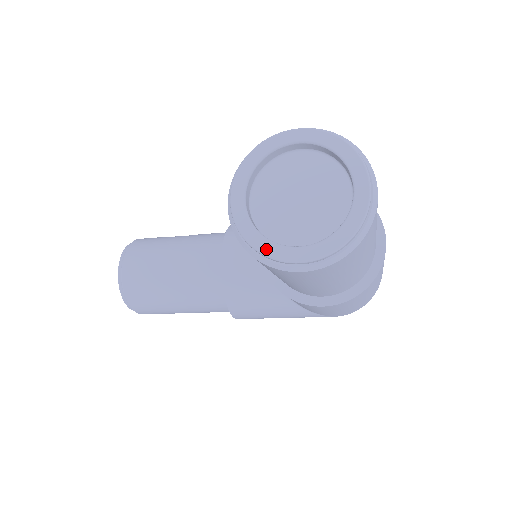
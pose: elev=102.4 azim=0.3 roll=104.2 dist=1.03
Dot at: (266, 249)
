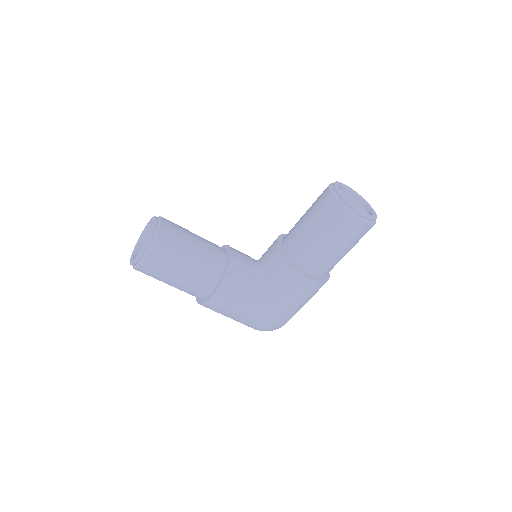
Dot at: (352, 204)
